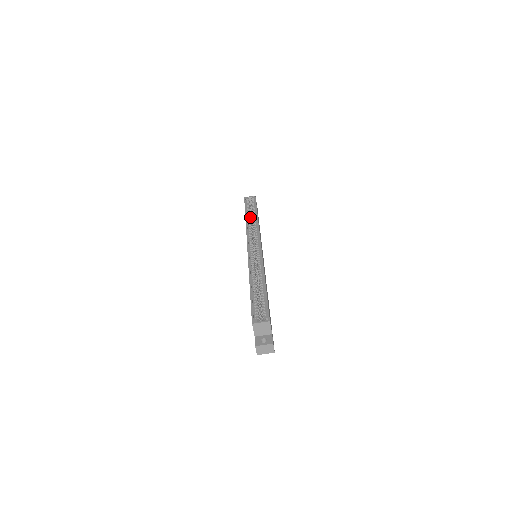
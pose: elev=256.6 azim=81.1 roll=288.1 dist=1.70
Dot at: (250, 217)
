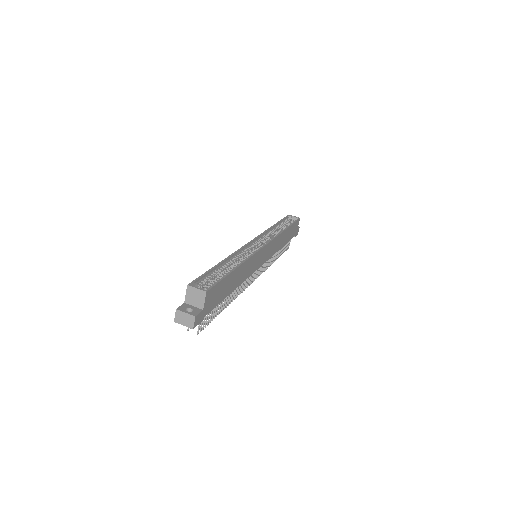
Dot at: (279, 228)
